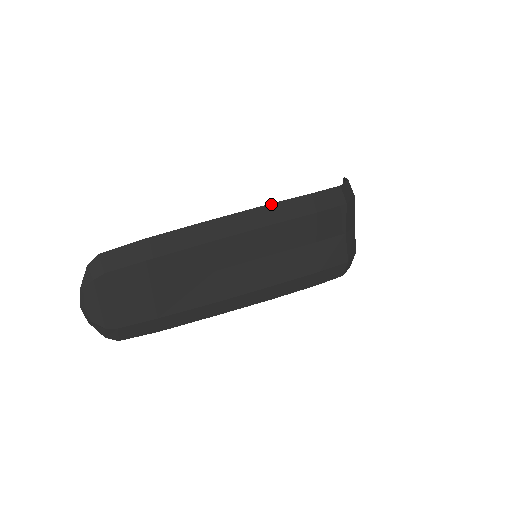
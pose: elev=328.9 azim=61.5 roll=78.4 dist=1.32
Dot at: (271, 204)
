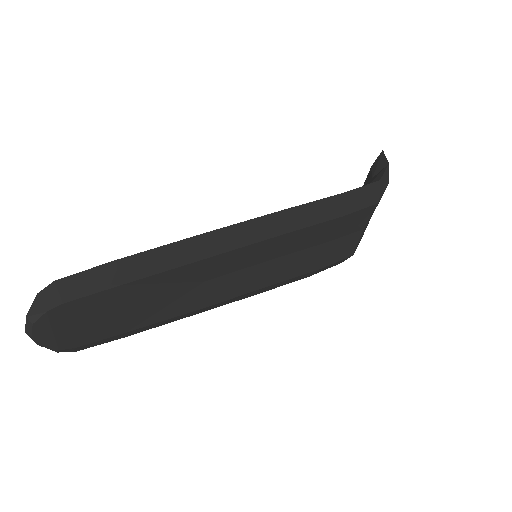
Dot at: (294, 207)
